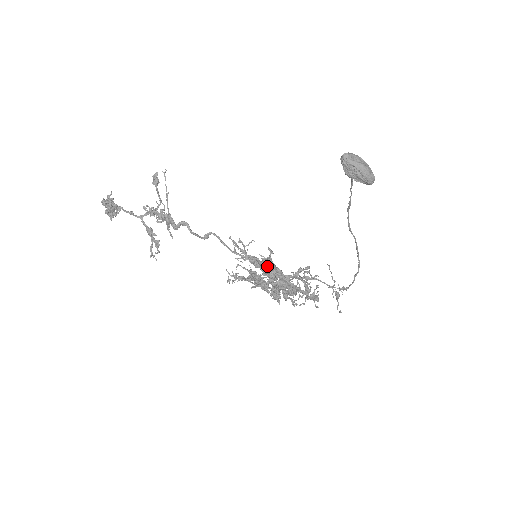
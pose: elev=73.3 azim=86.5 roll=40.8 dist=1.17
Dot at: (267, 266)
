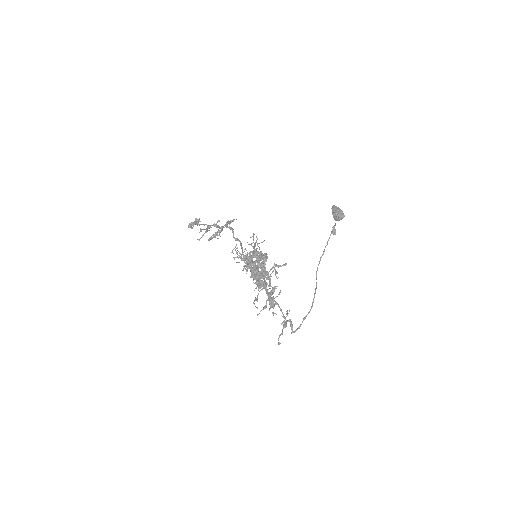
Dot at: occluded
